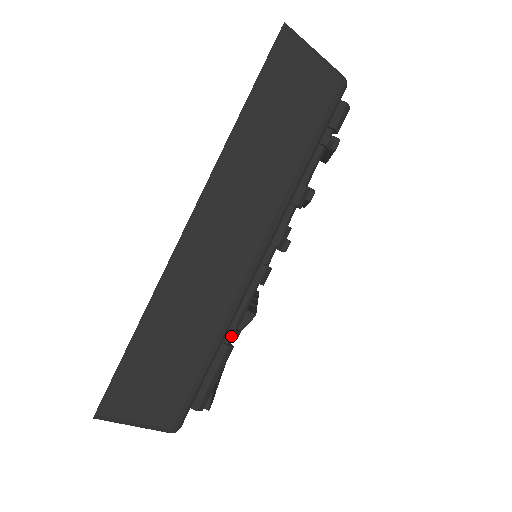
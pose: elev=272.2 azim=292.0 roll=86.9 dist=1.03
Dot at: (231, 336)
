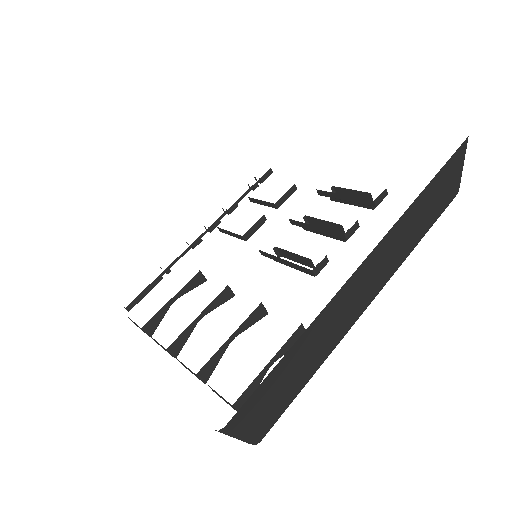
Dot at: occluded
